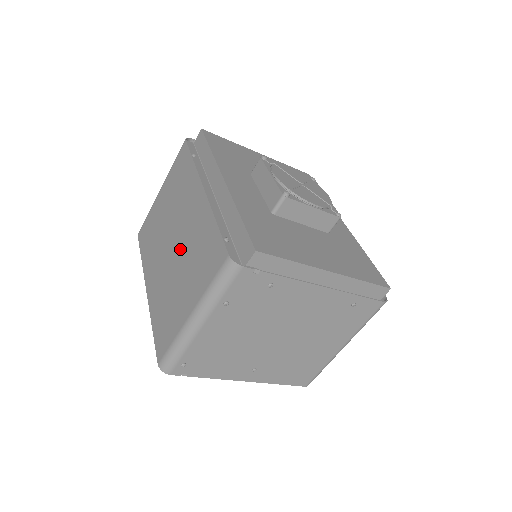
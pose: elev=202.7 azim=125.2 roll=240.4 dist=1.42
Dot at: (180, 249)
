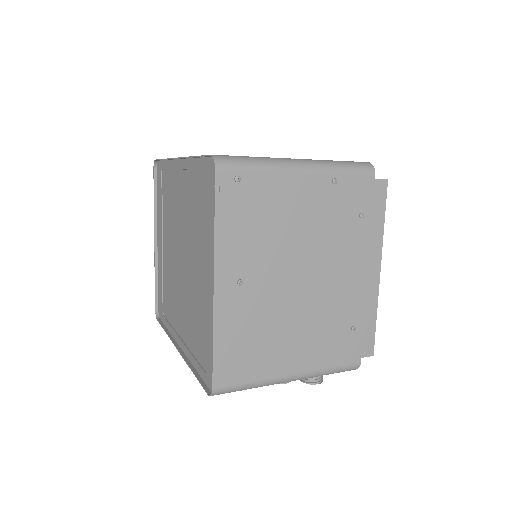
Dot at: occluded
